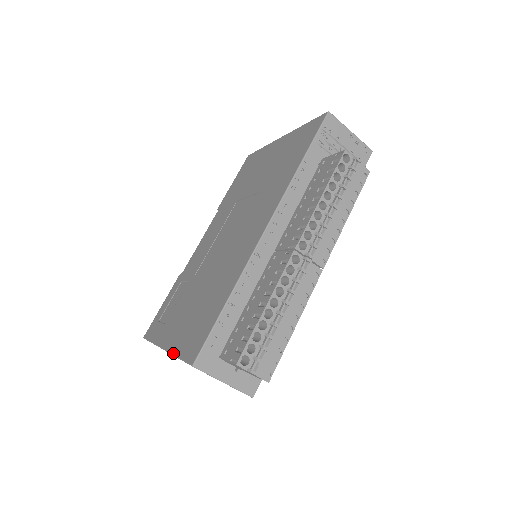
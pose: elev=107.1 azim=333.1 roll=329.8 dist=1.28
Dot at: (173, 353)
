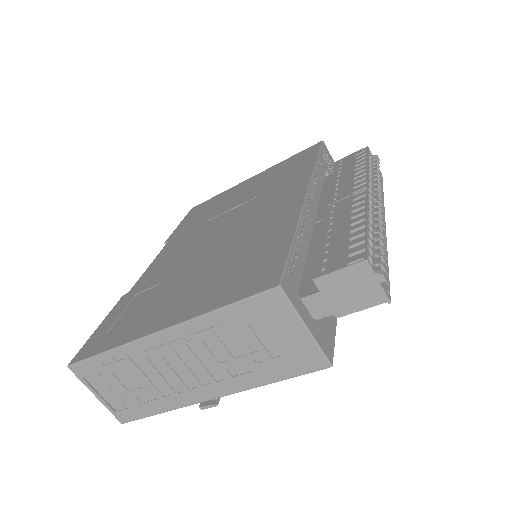
Dot at: (200, 313)
